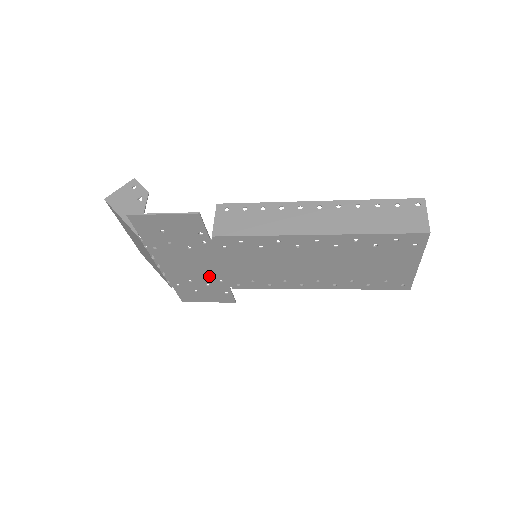
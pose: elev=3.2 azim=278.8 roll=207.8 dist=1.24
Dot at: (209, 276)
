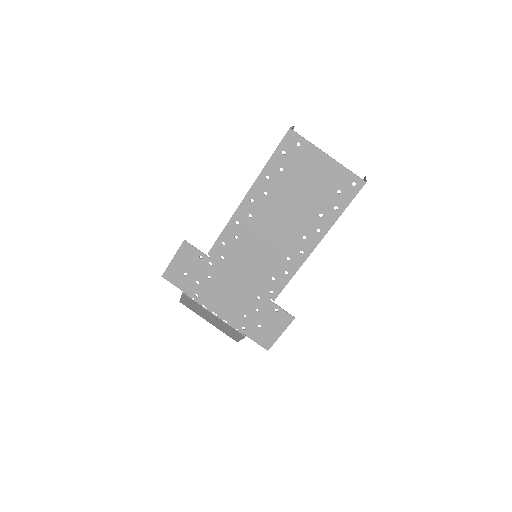
Dot at: (247, 299)
